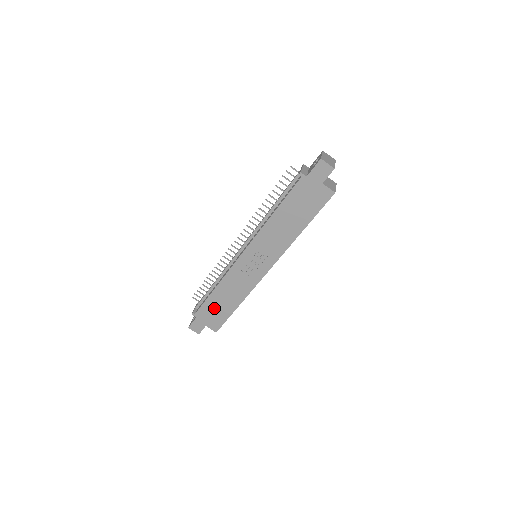
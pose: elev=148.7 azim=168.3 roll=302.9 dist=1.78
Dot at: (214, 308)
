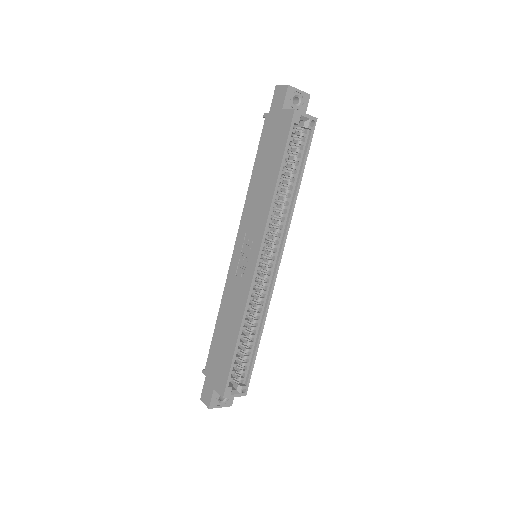
Dot at: (219, 351)
